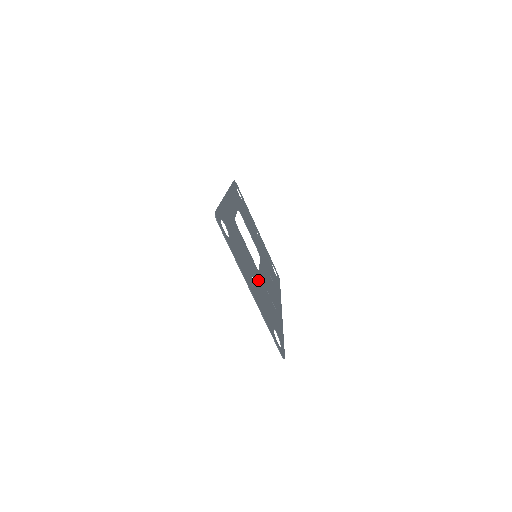
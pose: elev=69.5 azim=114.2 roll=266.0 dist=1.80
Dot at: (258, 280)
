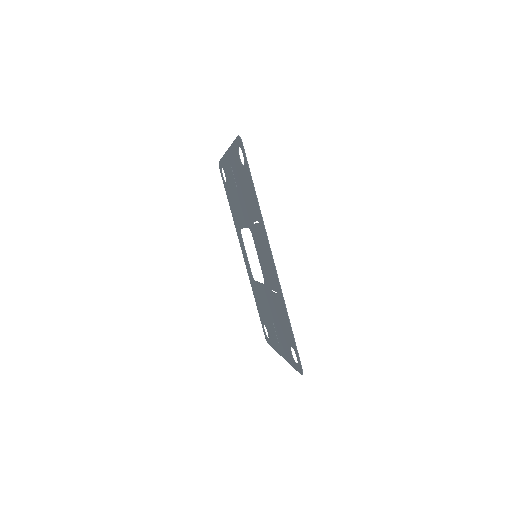
Dot at: (244, 204)
